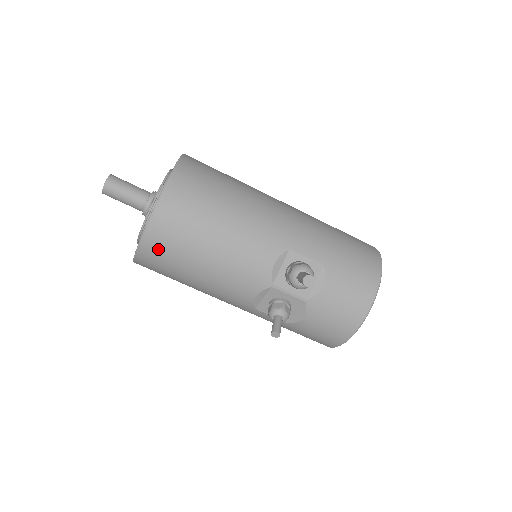
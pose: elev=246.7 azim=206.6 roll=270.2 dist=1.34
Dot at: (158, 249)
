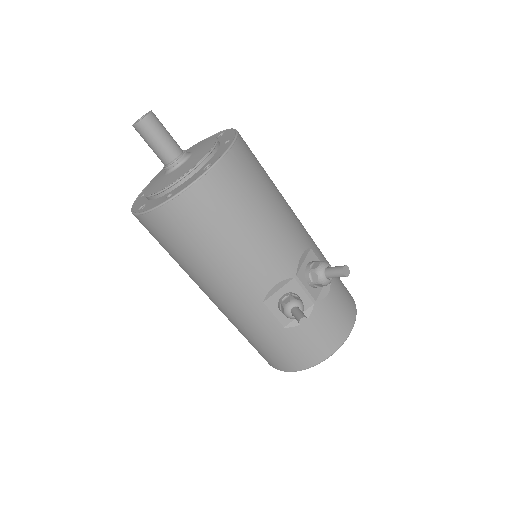
Dot at: (212, 196)
